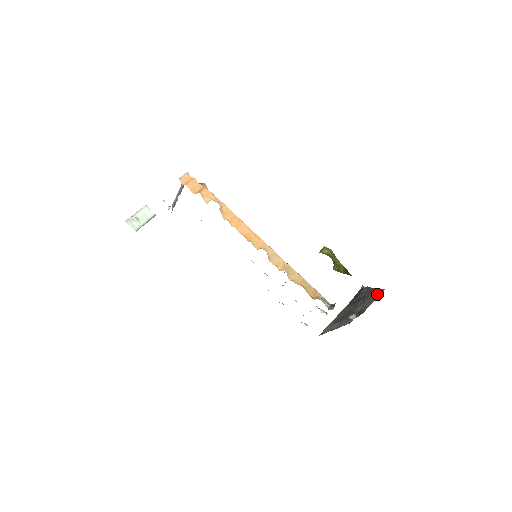
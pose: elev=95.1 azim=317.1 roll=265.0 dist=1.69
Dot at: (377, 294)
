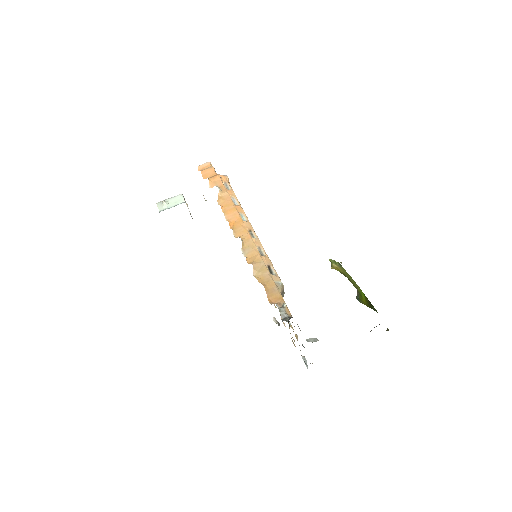
Dot at: occluded
